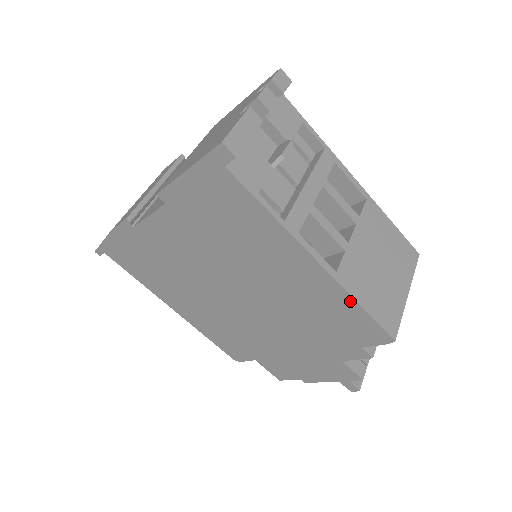
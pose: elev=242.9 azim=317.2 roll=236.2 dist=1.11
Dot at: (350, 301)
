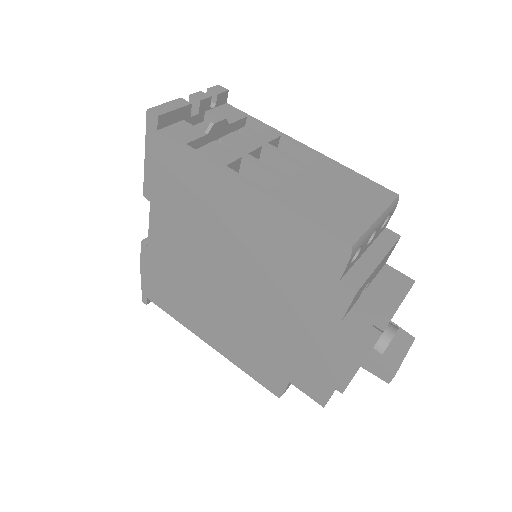
Dot at: (290, 215)
